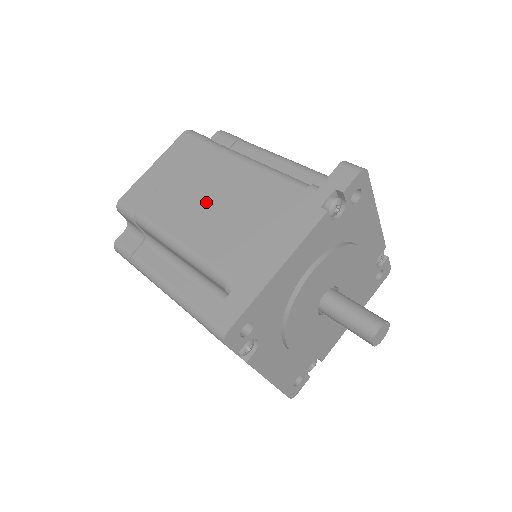
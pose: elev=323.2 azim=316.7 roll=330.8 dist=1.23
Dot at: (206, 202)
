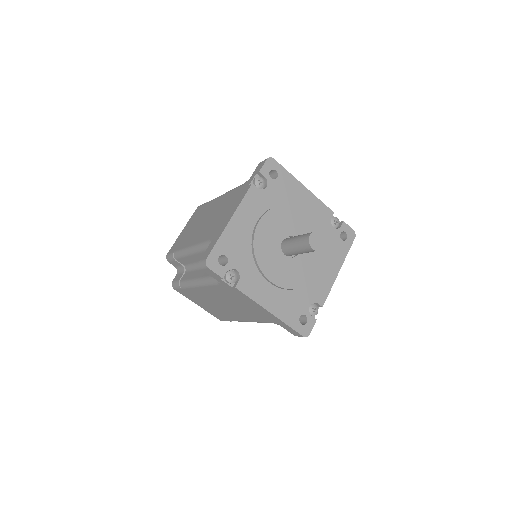
Dot at: (203, 223)
